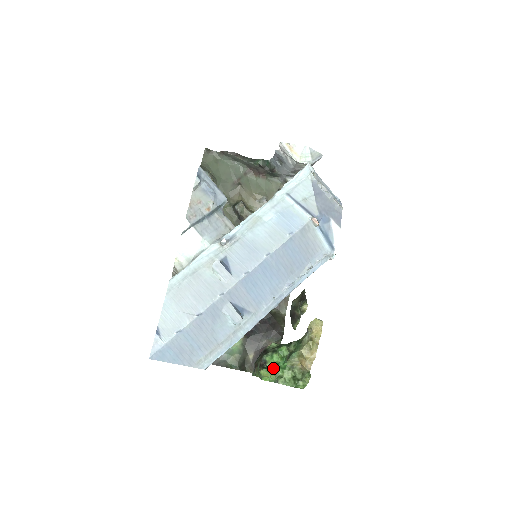
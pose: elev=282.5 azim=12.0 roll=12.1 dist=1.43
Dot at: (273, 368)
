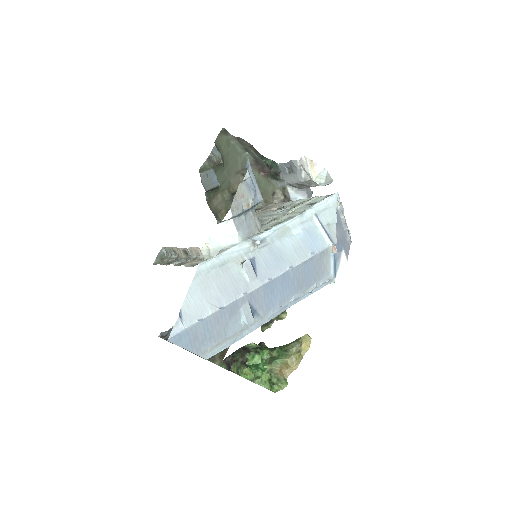
Dot at: (254, 368)
